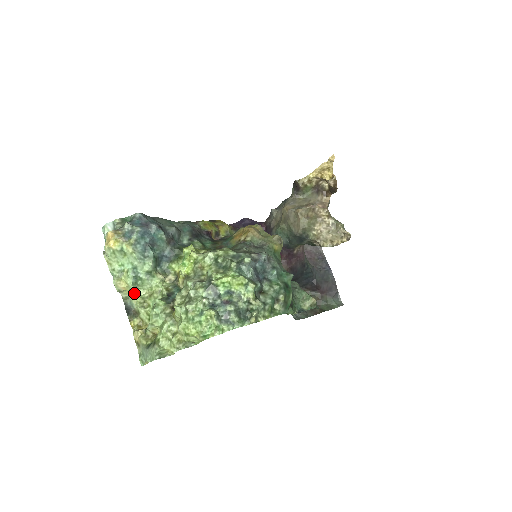
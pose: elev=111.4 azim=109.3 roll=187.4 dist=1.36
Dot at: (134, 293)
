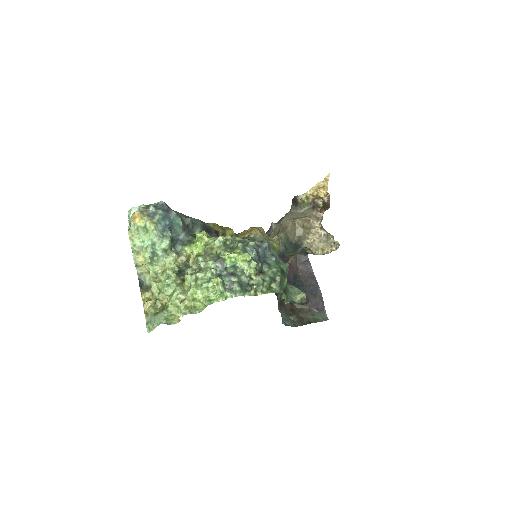
Dot at: (149, 269)
